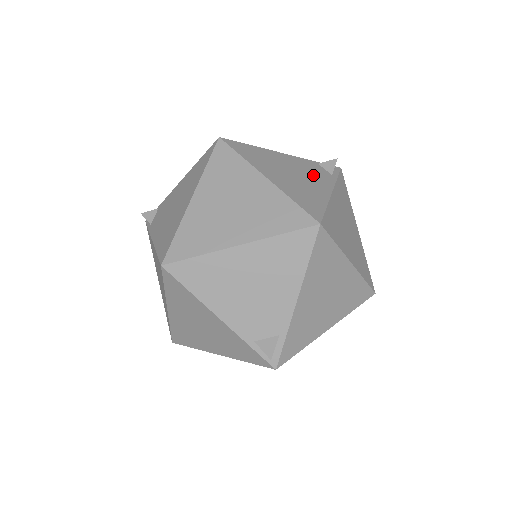
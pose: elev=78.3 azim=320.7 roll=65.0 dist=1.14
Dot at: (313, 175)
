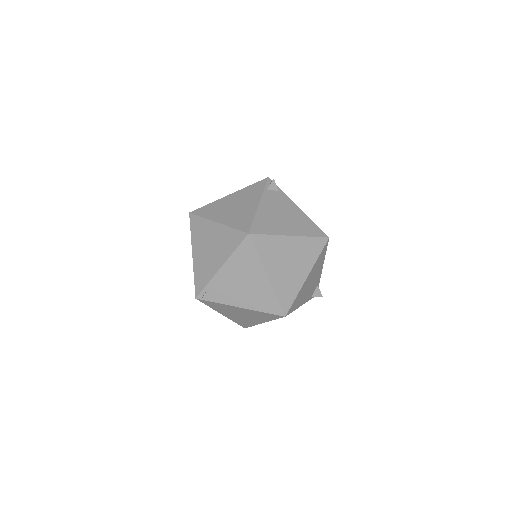
Dot at: (282, 204)
